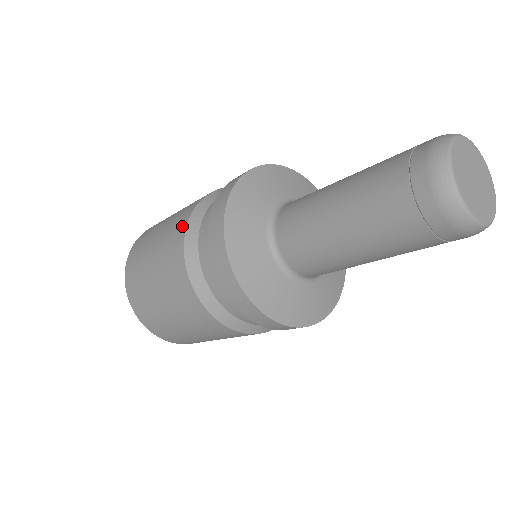
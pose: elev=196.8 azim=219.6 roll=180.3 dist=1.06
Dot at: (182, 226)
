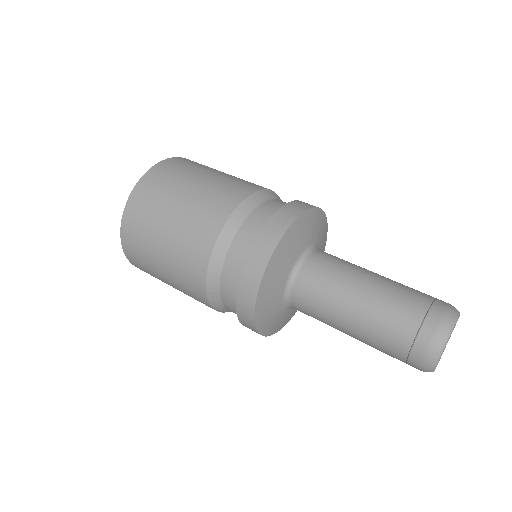
Dot at: occluded
